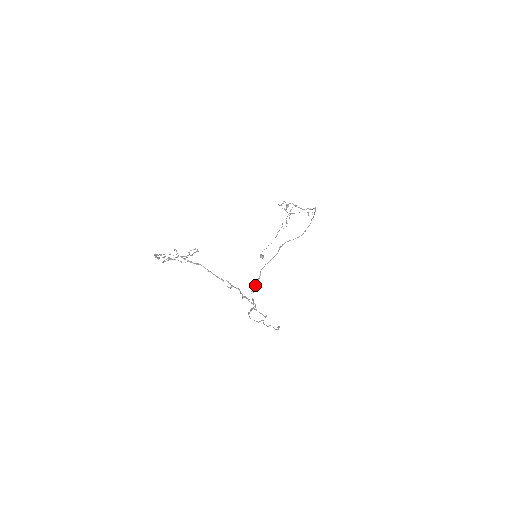
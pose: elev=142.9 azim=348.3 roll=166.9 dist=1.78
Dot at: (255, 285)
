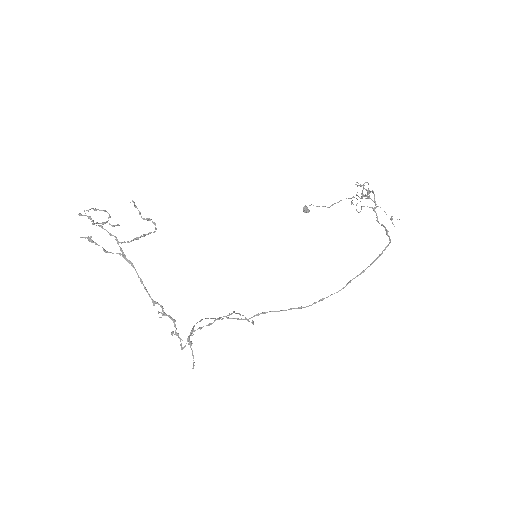
Dot at: (199, 328)
